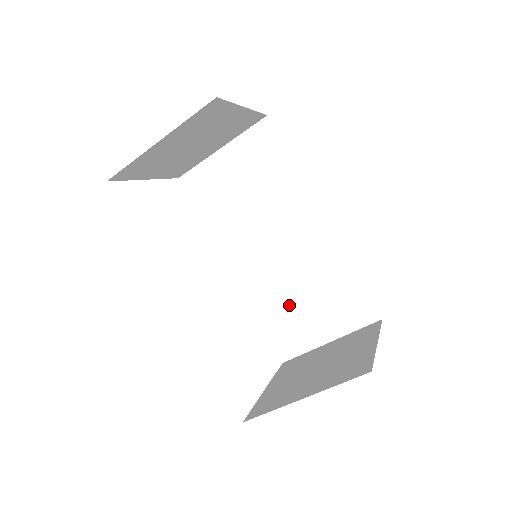
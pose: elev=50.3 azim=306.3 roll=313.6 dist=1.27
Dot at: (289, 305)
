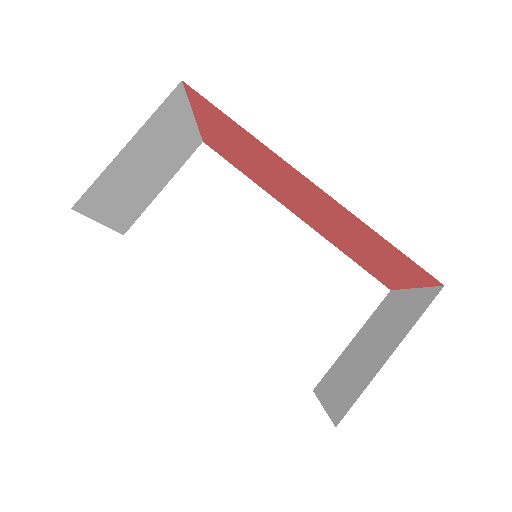
Dot at: (294, 320)
